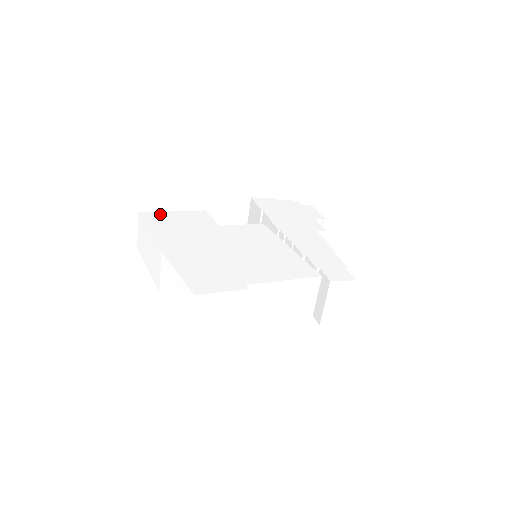
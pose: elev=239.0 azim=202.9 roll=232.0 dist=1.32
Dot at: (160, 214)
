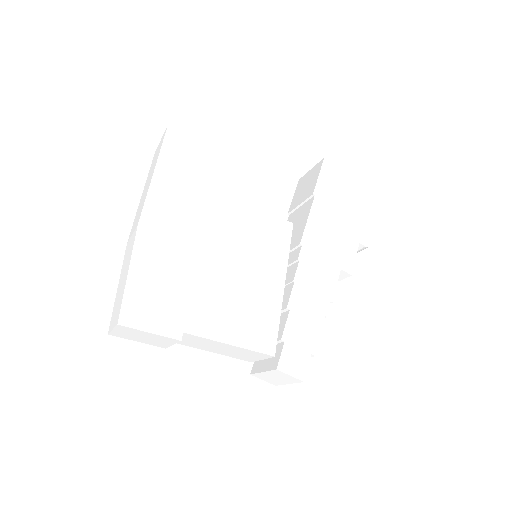
Dot at: (190, 143)
